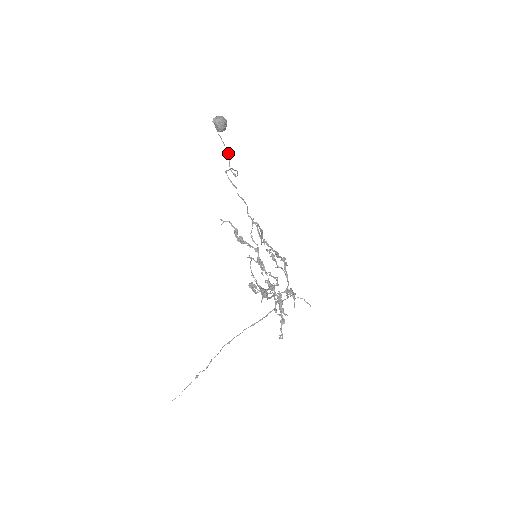
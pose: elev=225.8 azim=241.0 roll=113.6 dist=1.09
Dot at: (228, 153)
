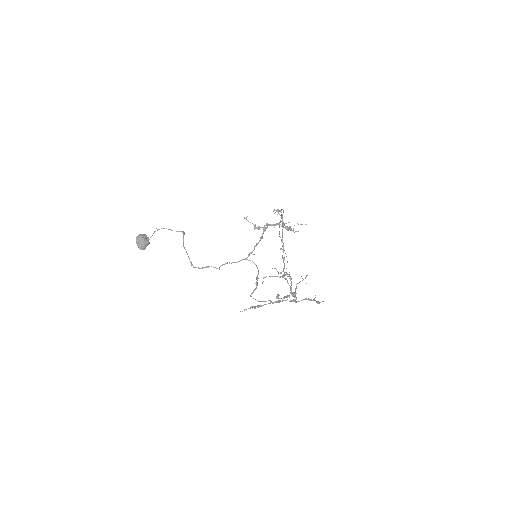
Dot at: occluded
